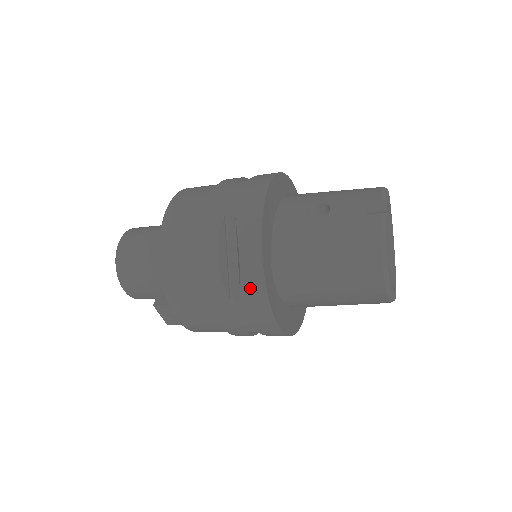
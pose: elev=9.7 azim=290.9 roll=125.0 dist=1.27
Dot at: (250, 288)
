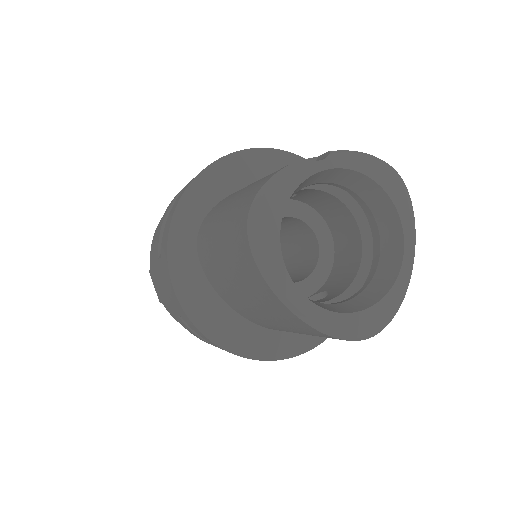
Dot at: (164, 240)
